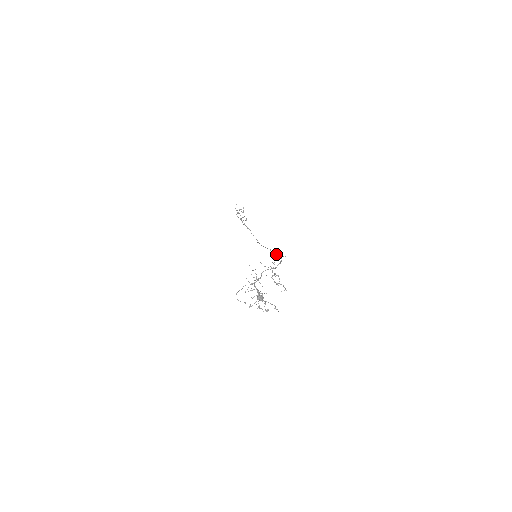
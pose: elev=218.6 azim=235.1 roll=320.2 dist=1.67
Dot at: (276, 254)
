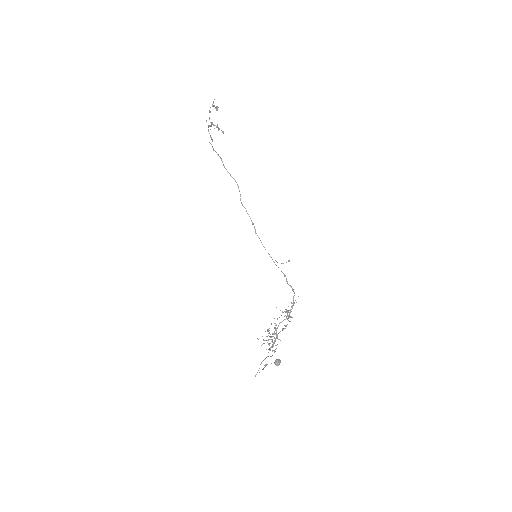
Dot at: occluded
